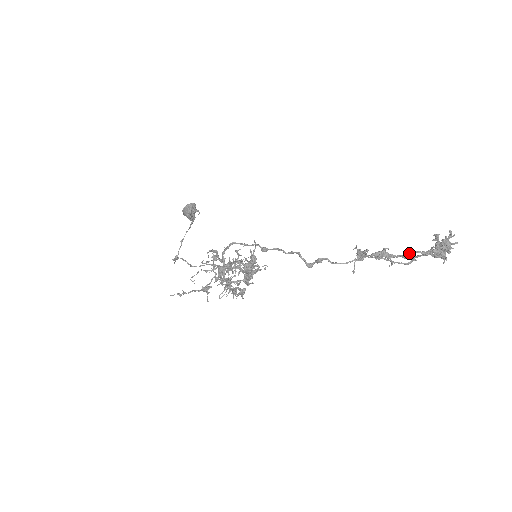
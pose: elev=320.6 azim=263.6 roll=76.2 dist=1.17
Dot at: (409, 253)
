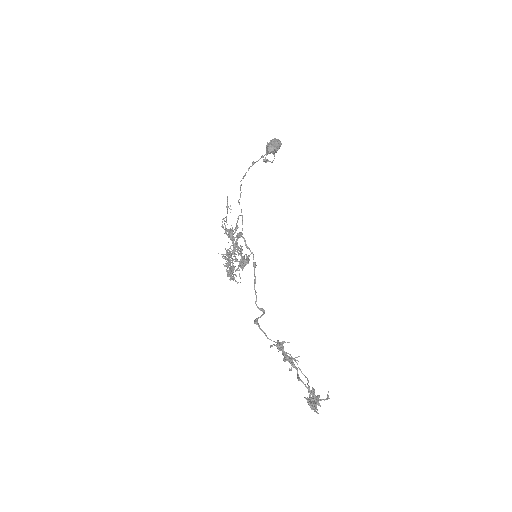
Dot at: (299, 380)
